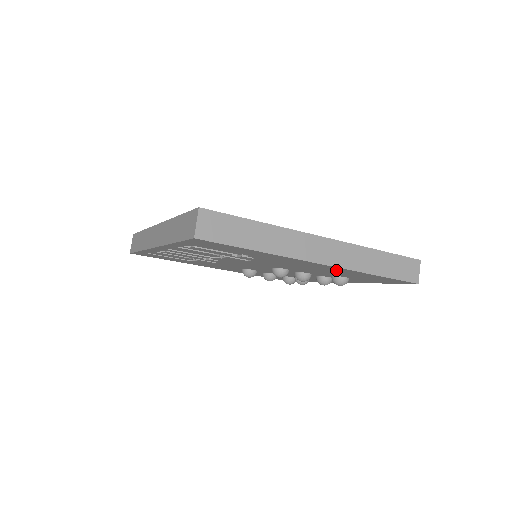
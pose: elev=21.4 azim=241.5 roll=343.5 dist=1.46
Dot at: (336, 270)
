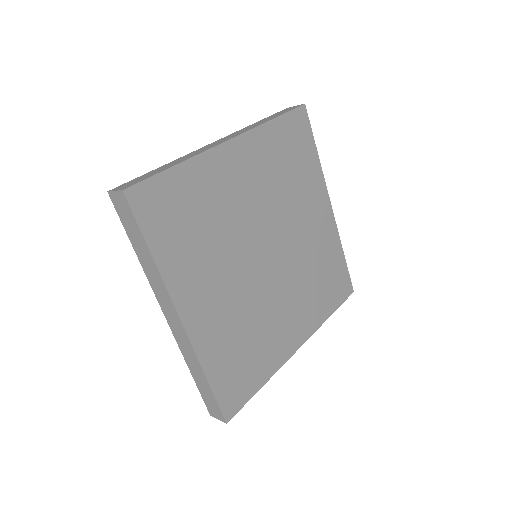
Dot at: occluded
